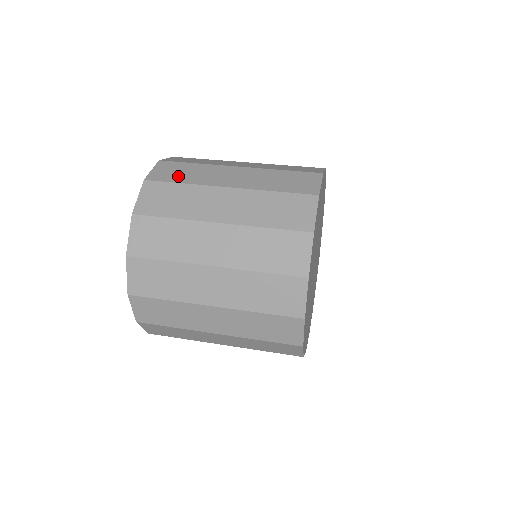
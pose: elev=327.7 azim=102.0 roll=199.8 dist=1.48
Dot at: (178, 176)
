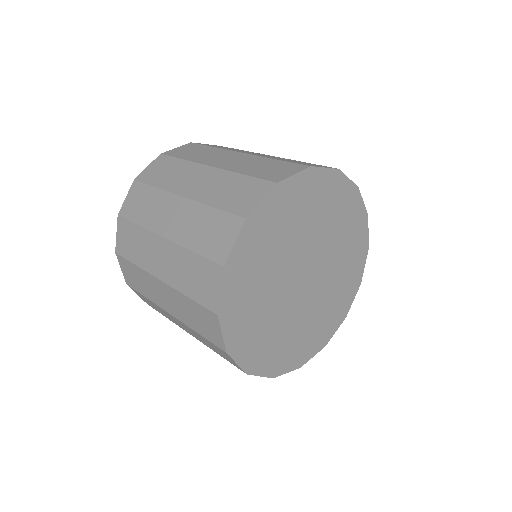
Dot at: occluded
